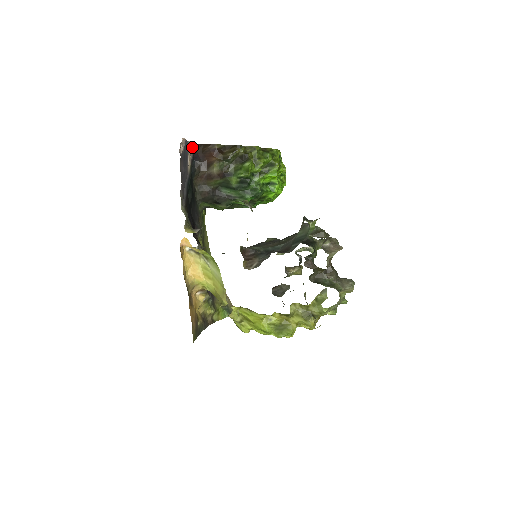
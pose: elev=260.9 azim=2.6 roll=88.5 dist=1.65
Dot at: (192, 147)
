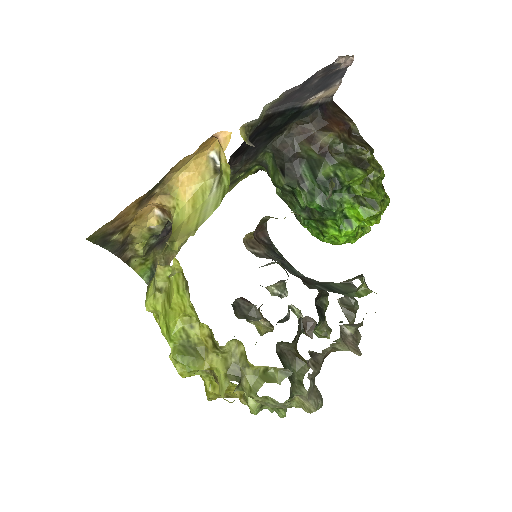
Dot at: (330, 98)
